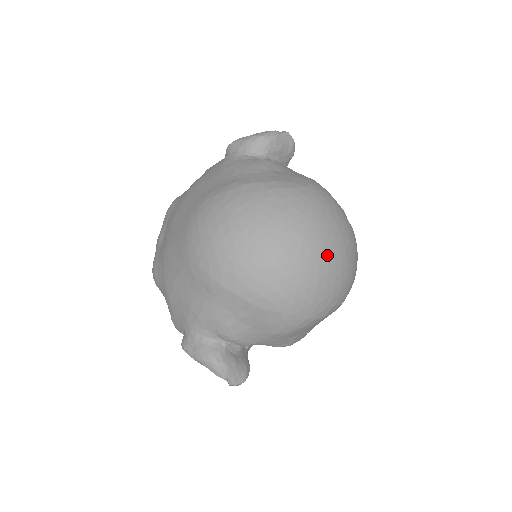
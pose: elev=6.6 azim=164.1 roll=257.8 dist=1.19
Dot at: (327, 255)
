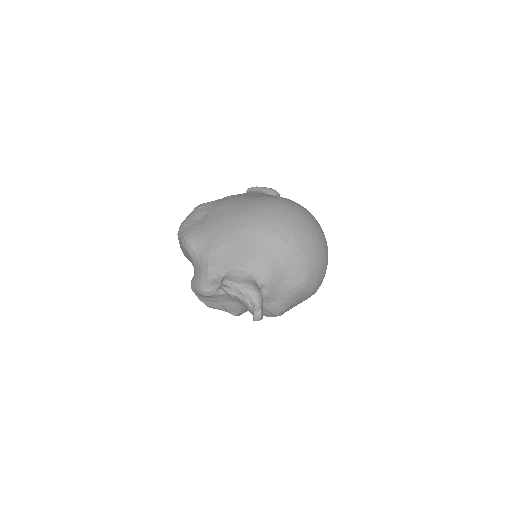
Dot at: occluded
